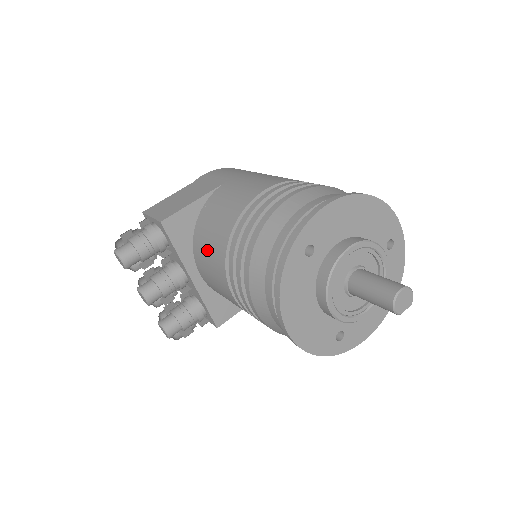
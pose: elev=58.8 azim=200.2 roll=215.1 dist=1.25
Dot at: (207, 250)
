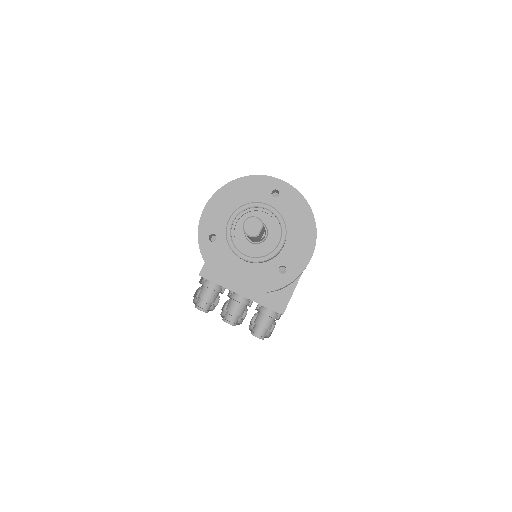
Dot at: occluded
